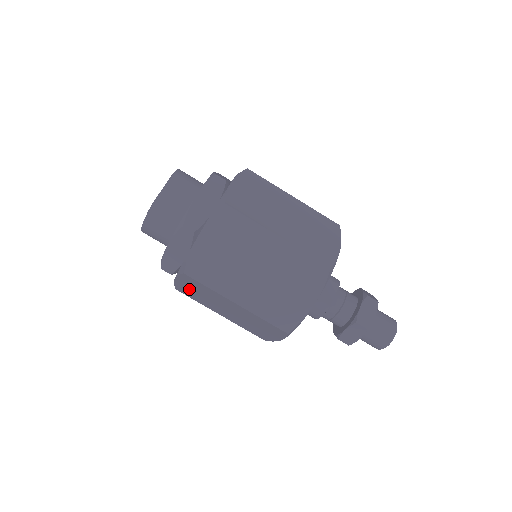
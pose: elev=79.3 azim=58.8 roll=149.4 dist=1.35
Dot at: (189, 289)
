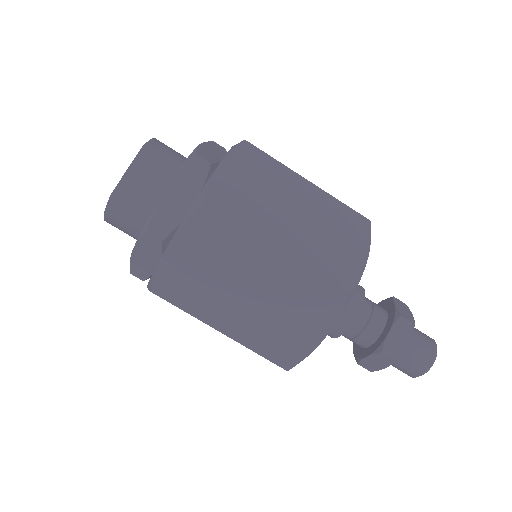
Dot at: occluded
